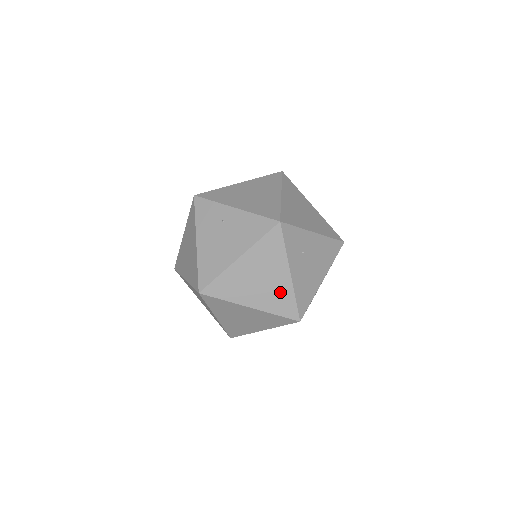
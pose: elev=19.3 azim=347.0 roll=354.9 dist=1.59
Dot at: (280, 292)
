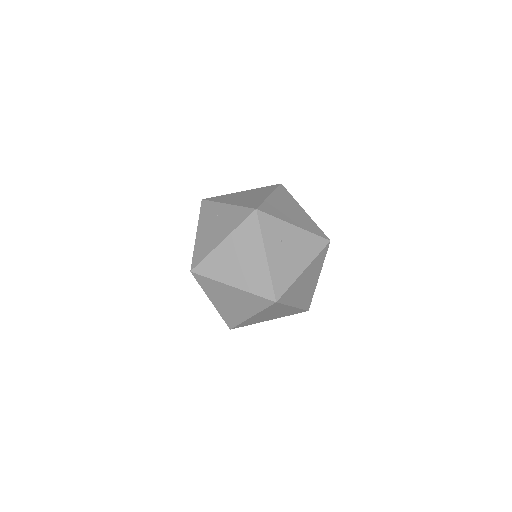
Dot at: (258, 273)
